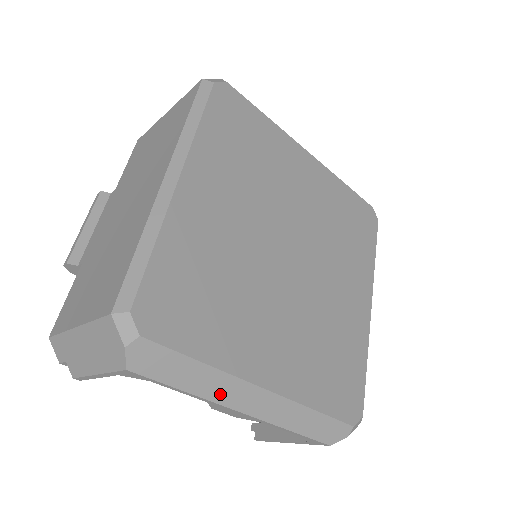
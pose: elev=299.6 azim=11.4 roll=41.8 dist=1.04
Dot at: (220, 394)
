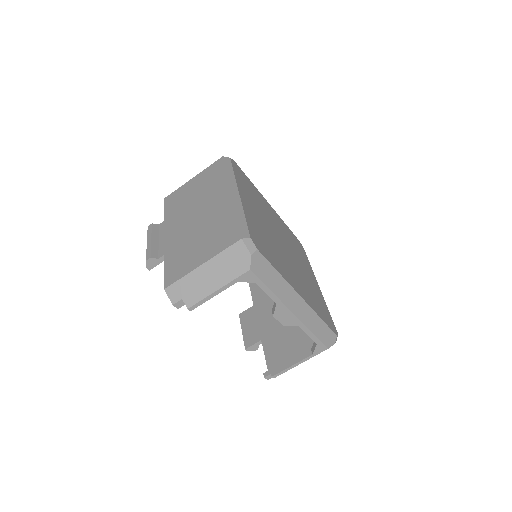
Dot at: (284, 296)
